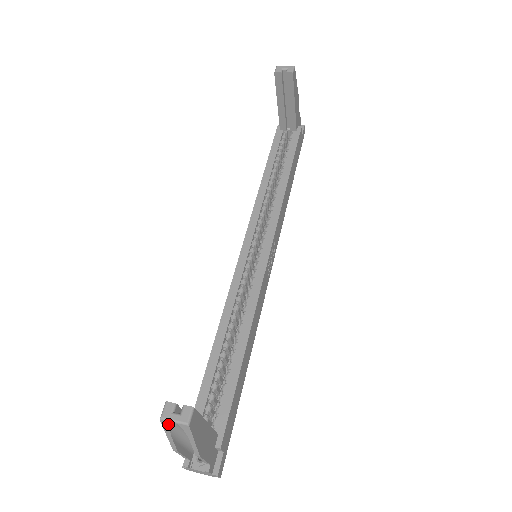
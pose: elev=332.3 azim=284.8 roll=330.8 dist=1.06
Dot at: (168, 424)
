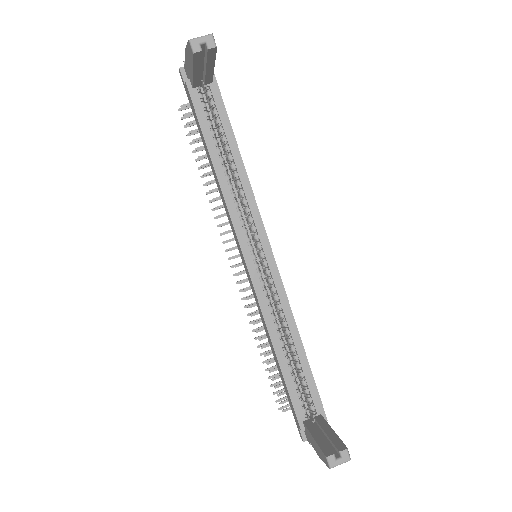
Dot at: (334, 466)
